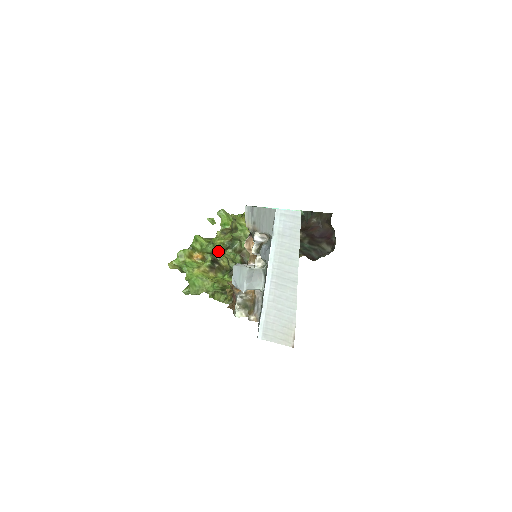
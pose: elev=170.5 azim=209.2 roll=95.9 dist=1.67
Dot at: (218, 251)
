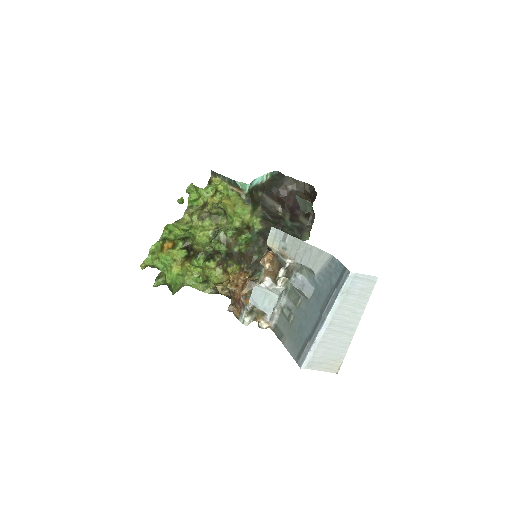
Dot at: (203, 246)
